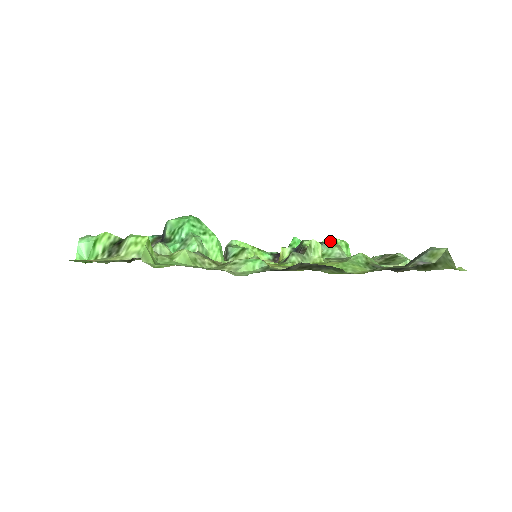
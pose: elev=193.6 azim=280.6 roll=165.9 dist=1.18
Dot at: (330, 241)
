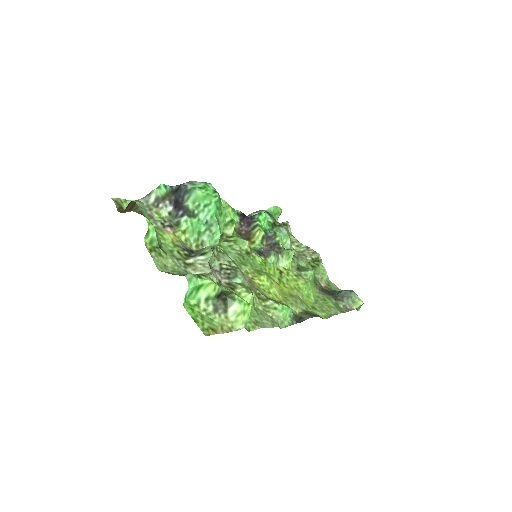
Dot at: (287, 229)
